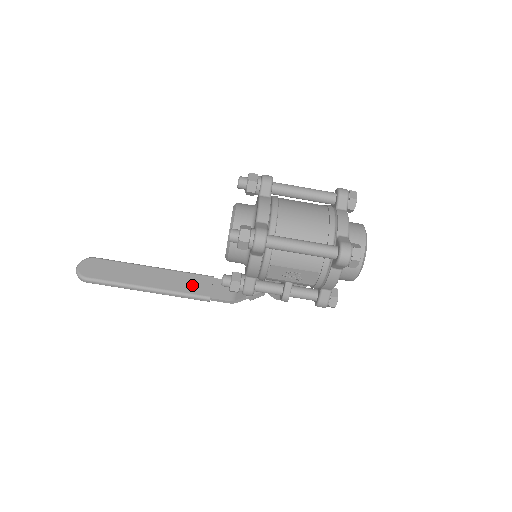
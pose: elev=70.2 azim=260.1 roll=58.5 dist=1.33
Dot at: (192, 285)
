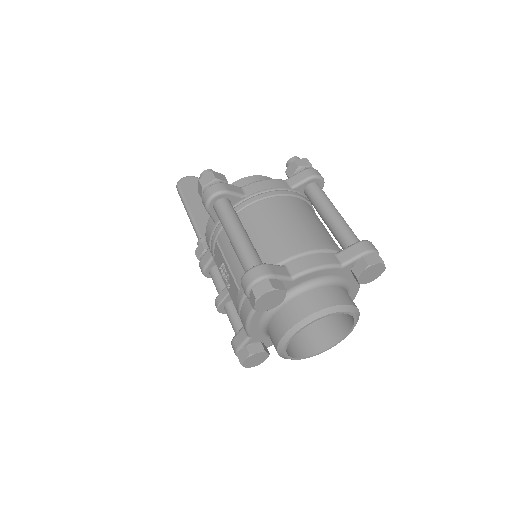
Dot at: occluded
